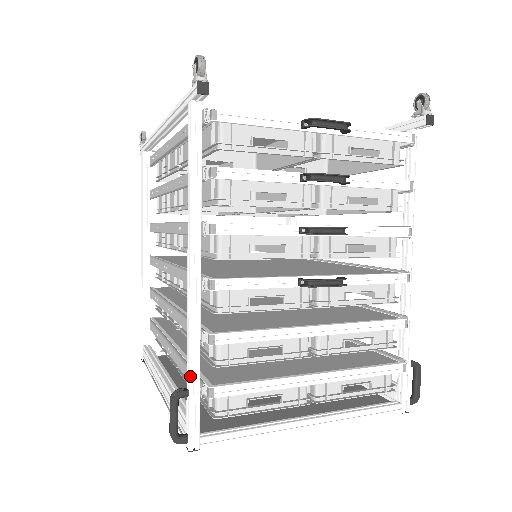
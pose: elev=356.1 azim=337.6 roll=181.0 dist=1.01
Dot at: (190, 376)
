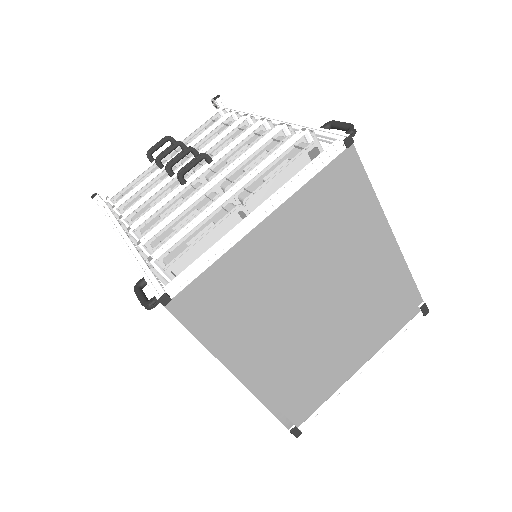
Dot at: (140, 271)
